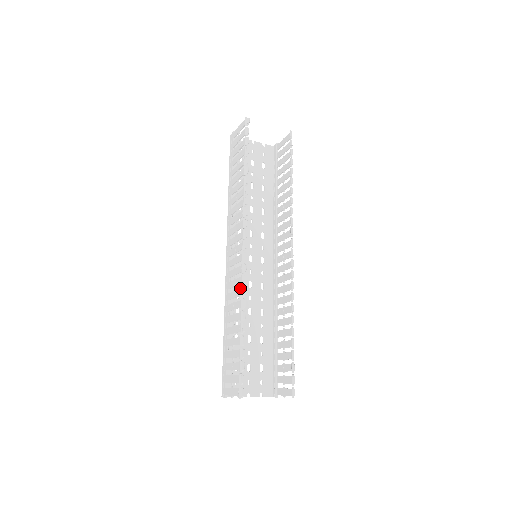
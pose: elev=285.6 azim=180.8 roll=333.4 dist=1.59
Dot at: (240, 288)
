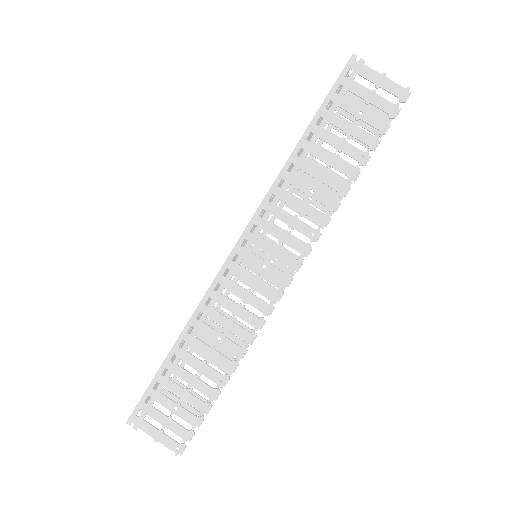
Dot at: (250, 332)
